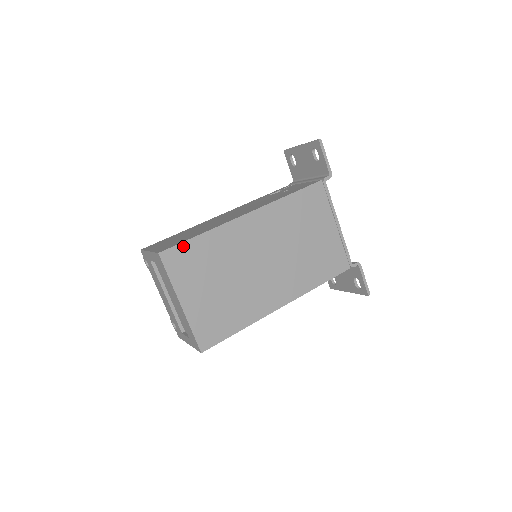
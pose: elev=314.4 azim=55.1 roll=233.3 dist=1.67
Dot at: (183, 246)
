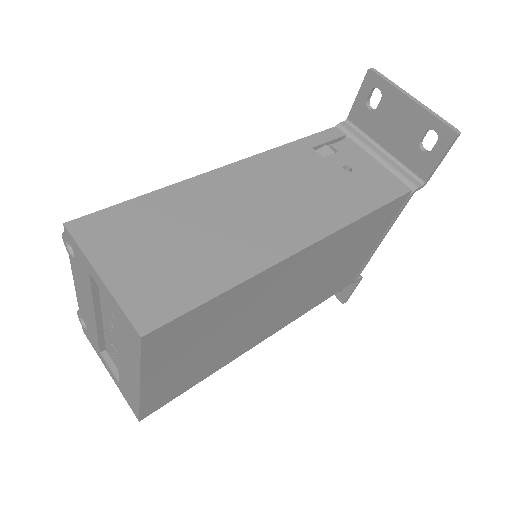
Dot at: (188, 315)
